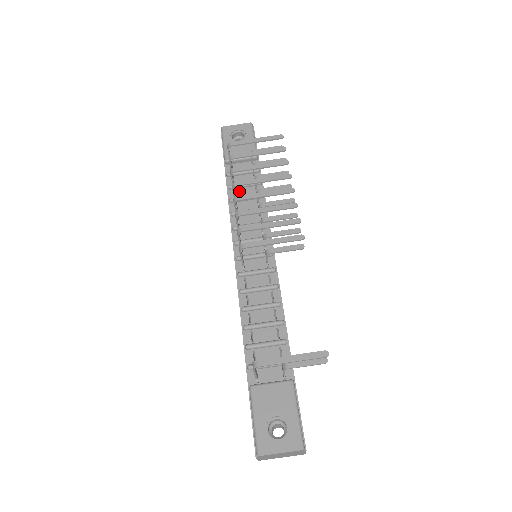
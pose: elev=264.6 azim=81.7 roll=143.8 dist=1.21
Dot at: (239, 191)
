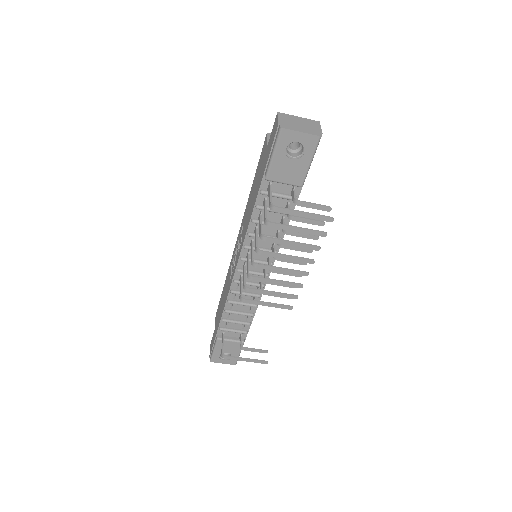
Dot at: occluded
